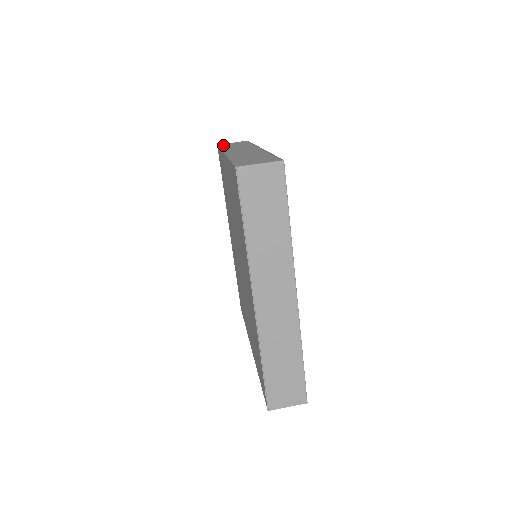
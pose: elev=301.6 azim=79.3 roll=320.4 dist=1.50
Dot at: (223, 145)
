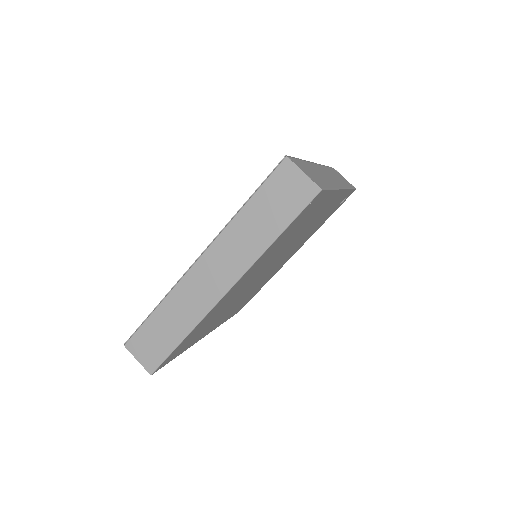
Dot at: occluded
